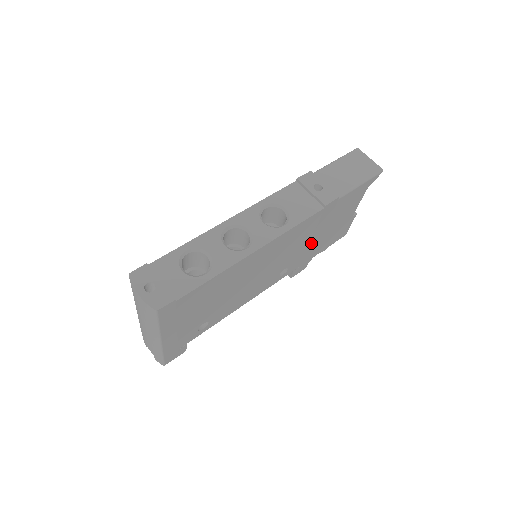
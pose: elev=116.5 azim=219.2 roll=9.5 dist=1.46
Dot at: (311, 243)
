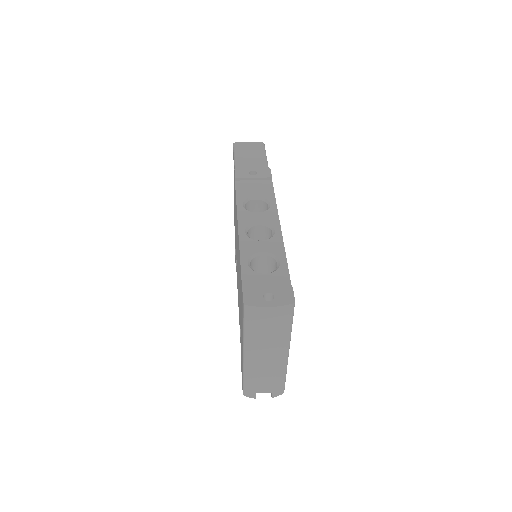
Dot at: occluded
